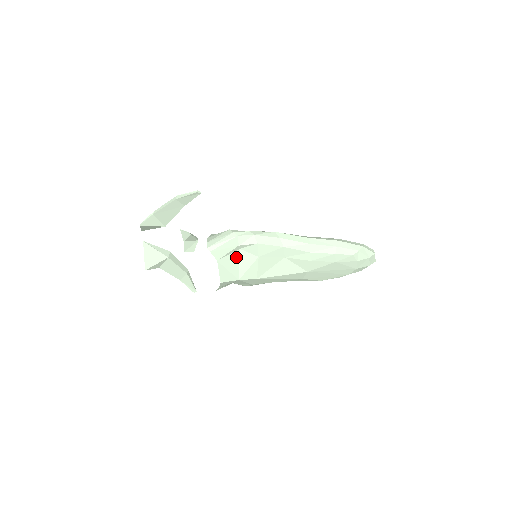
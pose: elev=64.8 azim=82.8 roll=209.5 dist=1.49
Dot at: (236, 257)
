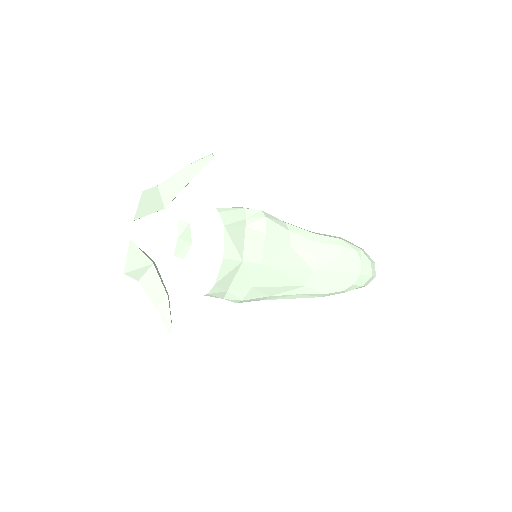
Dot at: (242, 233)
